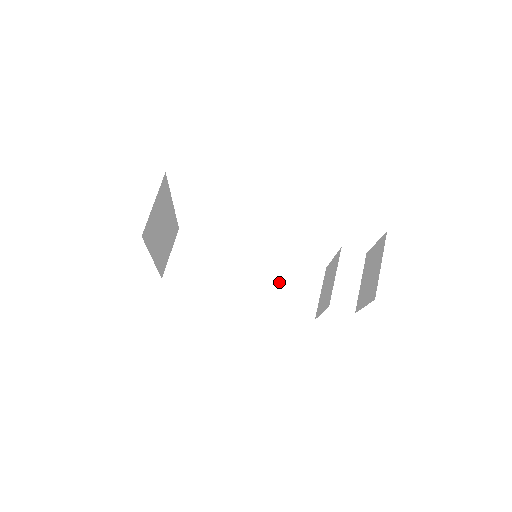
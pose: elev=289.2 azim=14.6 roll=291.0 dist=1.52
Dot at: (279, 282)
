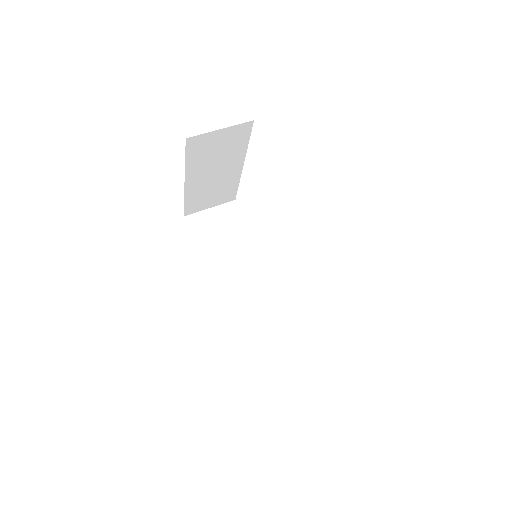
Dot at: (259, 309)
